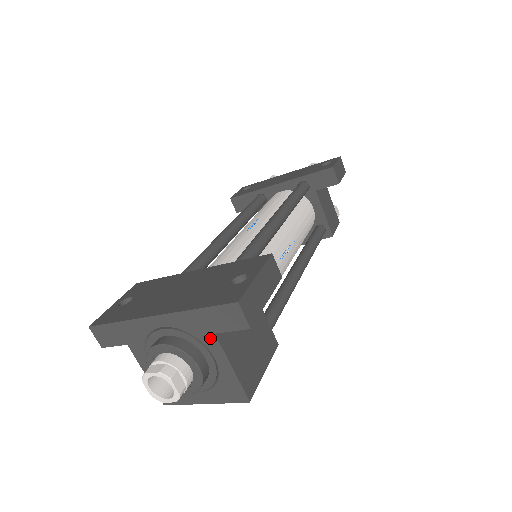
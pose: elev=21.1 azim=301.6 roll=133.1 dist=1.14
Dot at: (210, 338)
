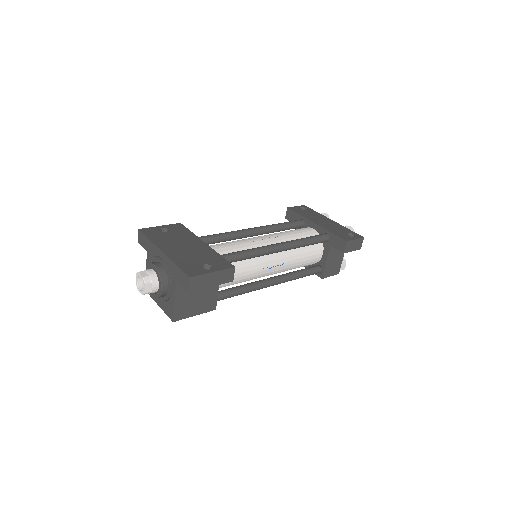
Dot at: (174, 281)
